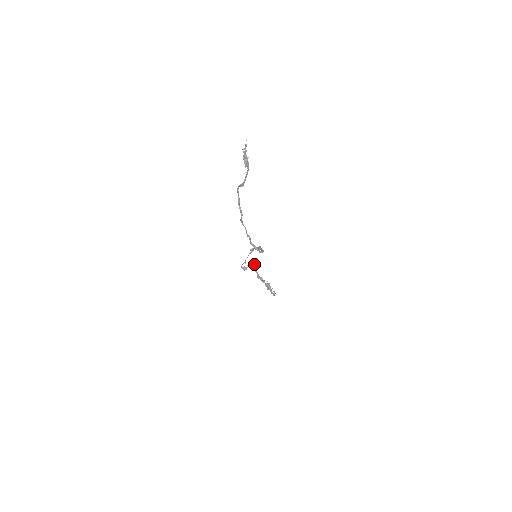
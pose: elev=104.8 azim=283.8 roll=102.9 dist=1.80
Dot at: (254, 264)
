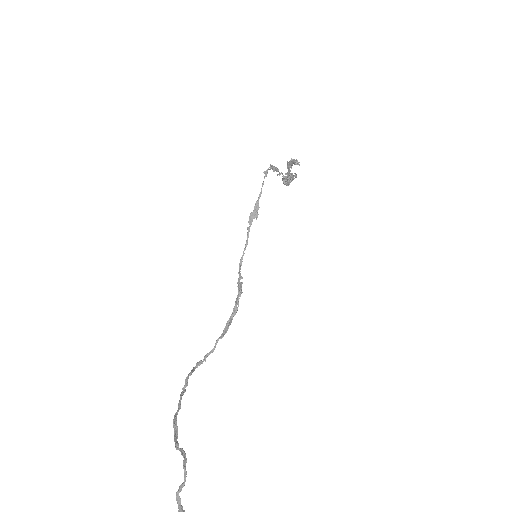
Dot at: (288, 182)
